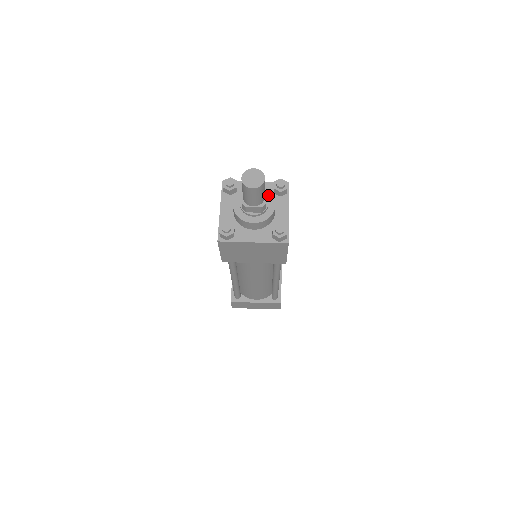
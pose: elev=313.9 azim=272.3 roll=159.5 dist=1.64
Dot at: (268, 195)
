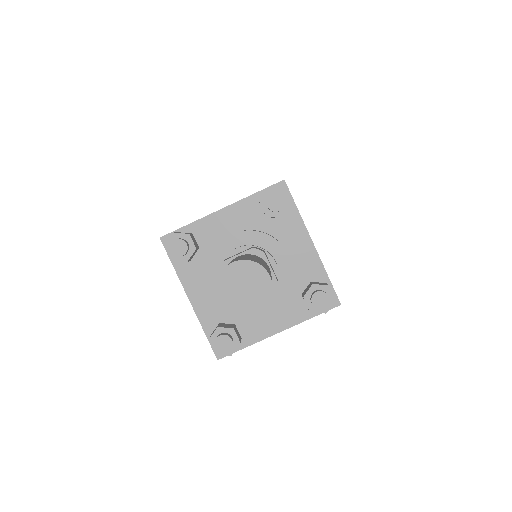
Dot at: (265, 243)
